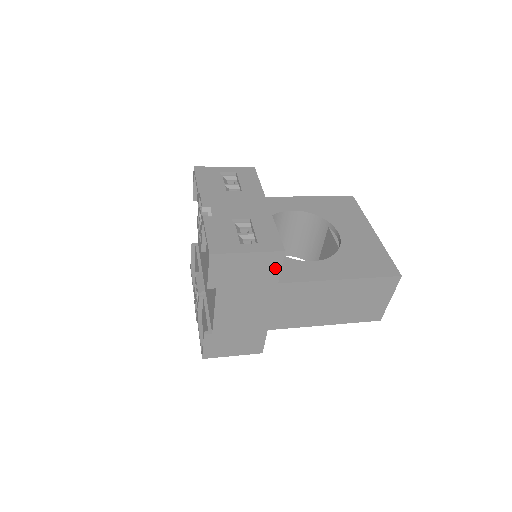
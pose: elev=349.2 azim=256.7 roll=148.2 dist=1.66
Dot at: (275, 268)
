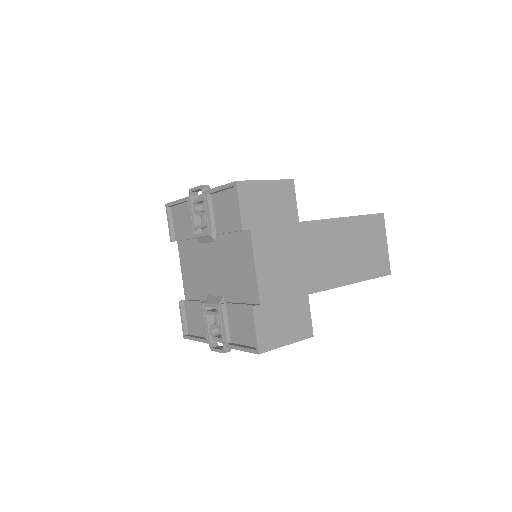
Dot at: (291, 201)
